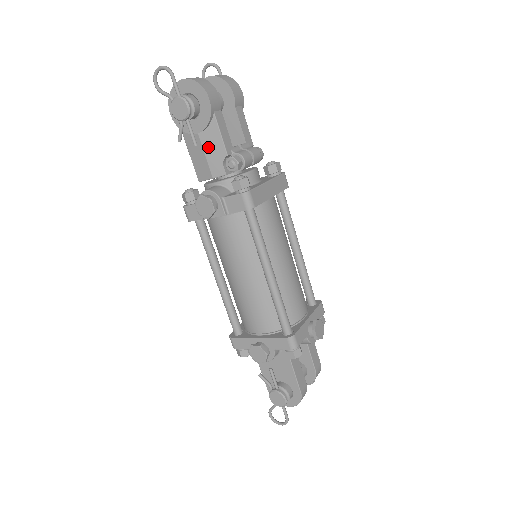
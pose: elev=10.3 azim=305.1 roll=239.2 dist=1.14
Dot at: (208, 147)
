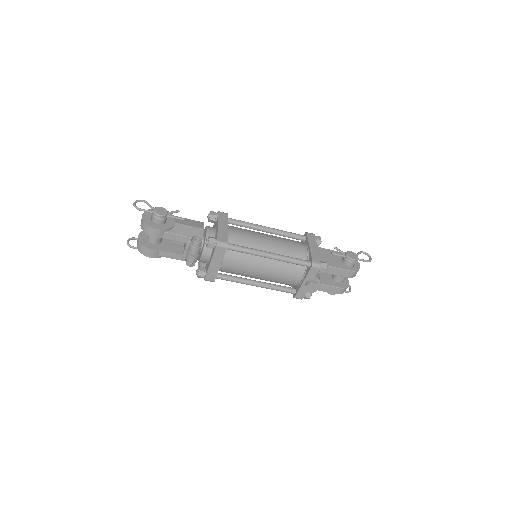
Dot at: occluded
